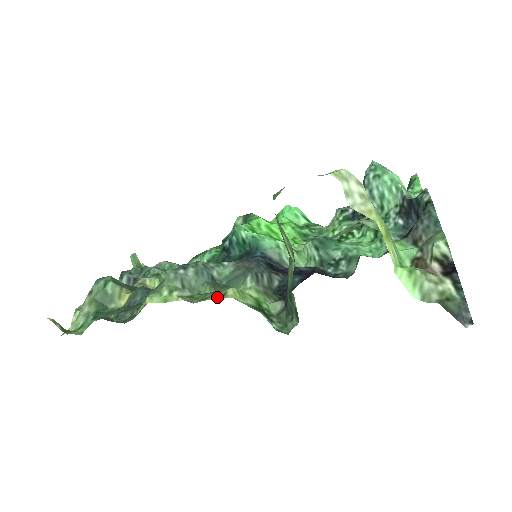
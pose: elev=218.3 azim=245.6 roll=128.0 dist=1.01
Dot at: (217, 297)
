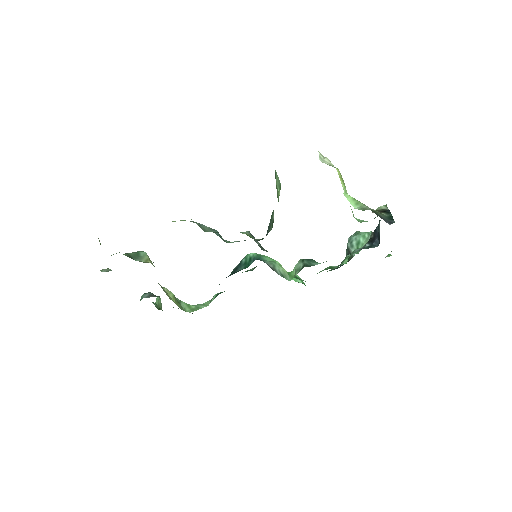
Dot at: occluded
